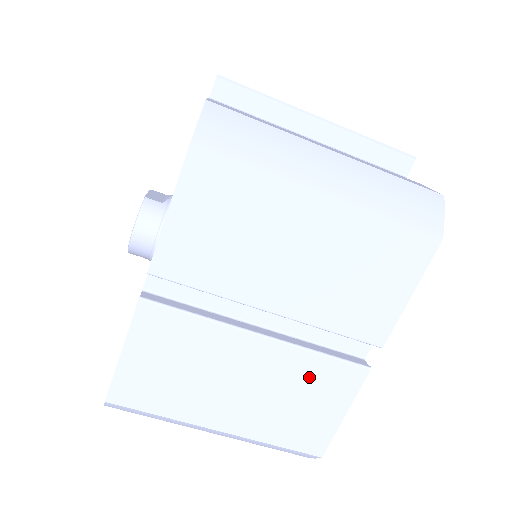
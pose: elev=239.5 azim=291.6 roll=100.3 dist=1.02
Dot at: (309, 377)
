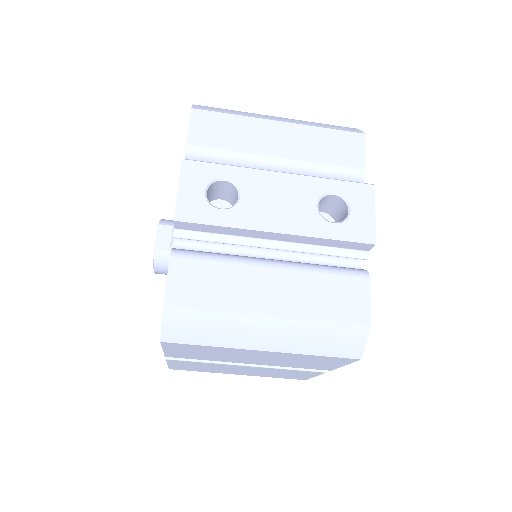
Dot at: (285, 372)
